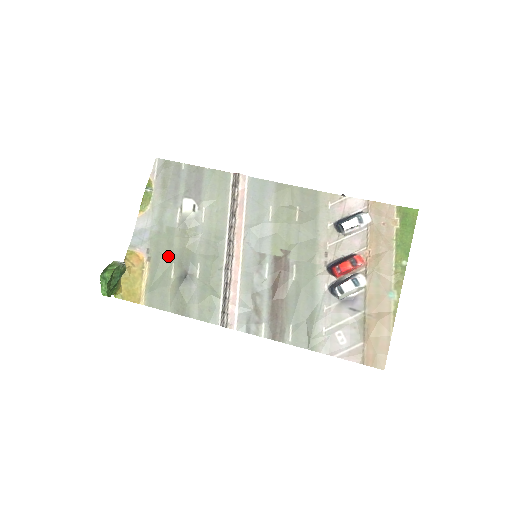
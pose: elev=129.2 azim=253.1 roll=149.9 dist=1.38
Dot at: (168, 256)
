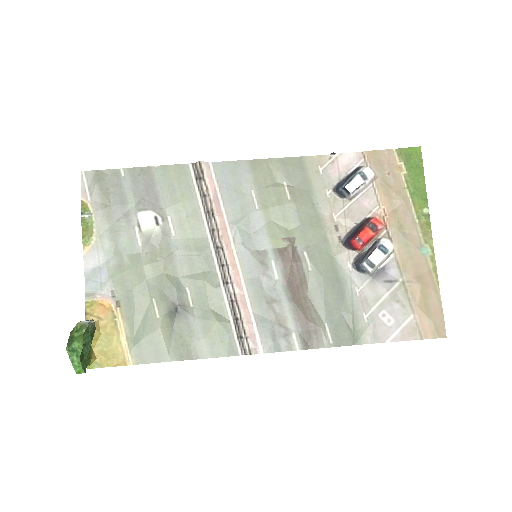
Dot at: (143, 292)
